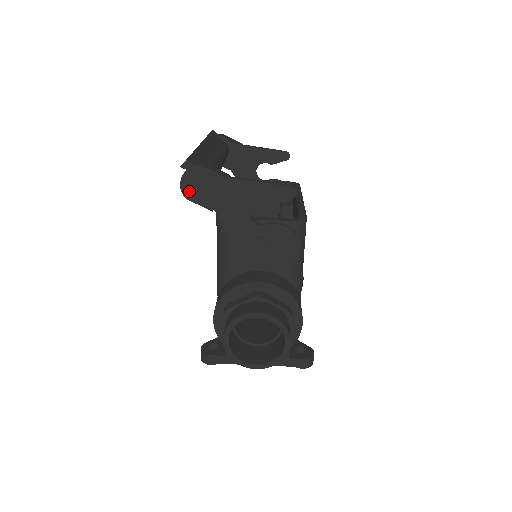
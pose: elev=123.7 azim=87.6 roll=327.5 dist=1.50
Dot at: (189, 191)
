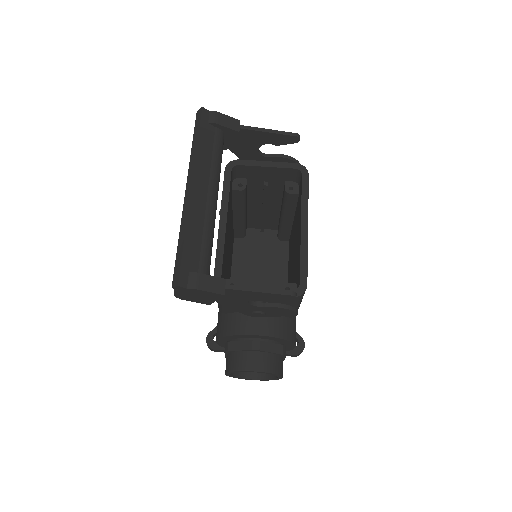
Dot at: (184, 297)
